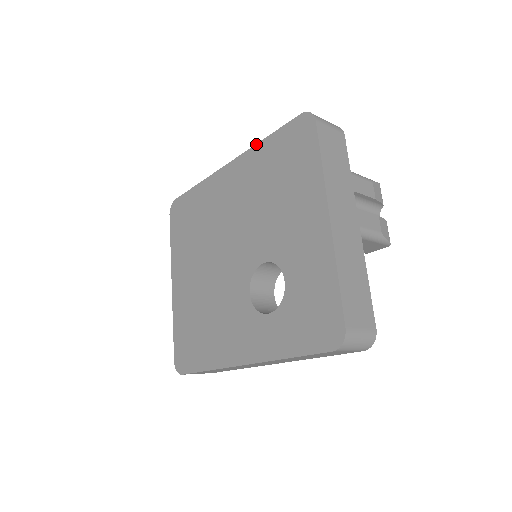
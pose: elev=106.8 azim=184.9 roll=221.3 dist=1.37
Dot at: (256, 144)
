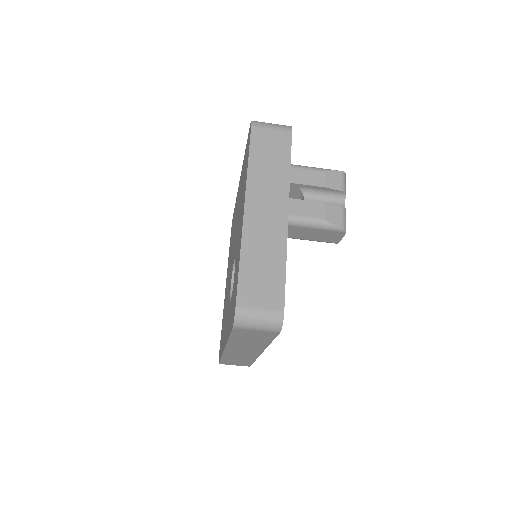
Dot at: occluded
